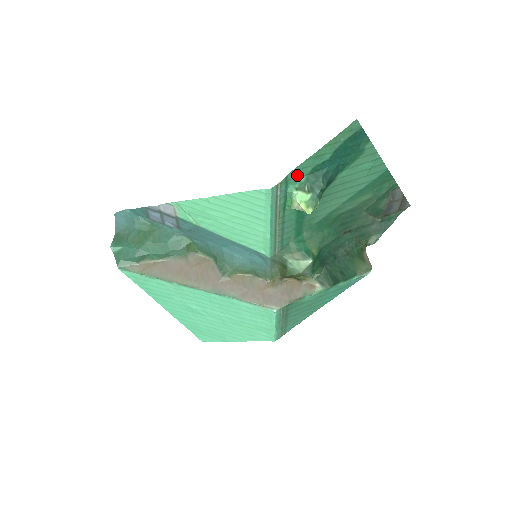
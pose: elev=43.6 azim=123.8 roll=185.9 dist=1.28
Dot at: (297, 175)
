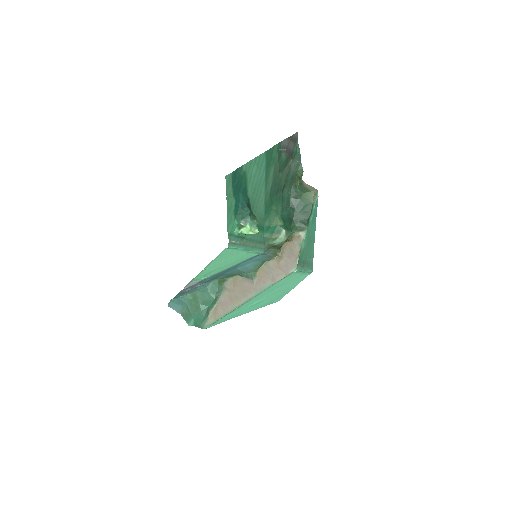
Dot at: (231, 226)
